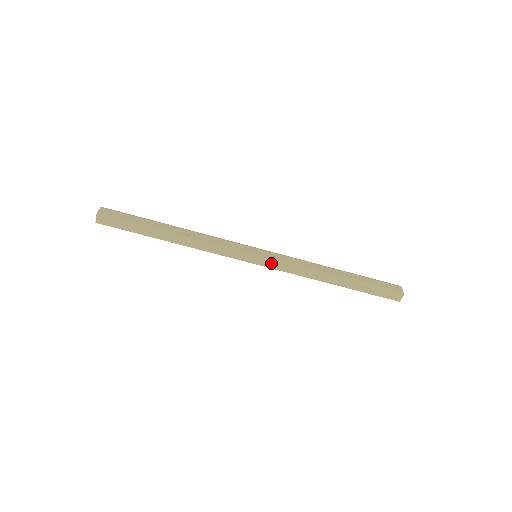
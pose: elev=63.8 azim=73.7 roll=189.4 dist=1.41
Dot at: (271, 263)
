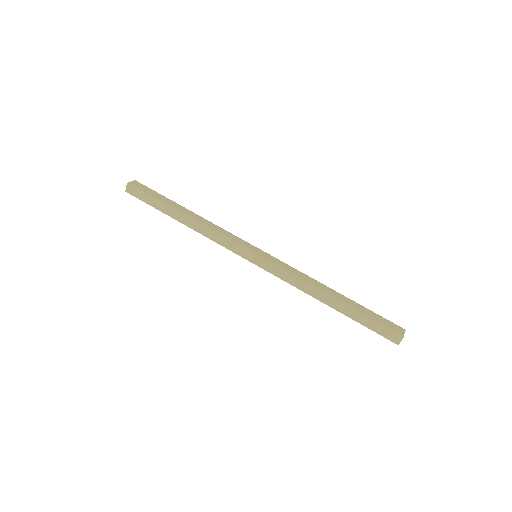
Dot at: (267, 265)
